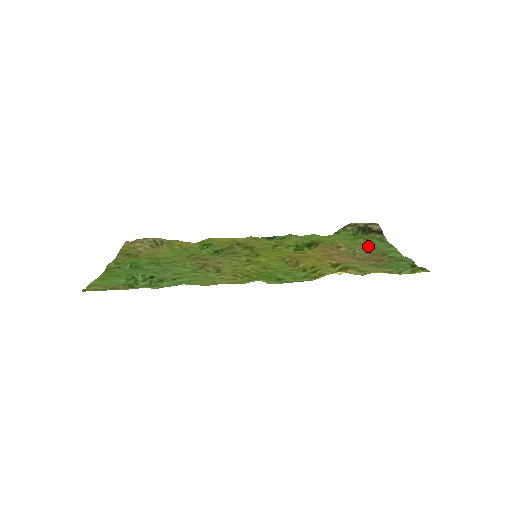
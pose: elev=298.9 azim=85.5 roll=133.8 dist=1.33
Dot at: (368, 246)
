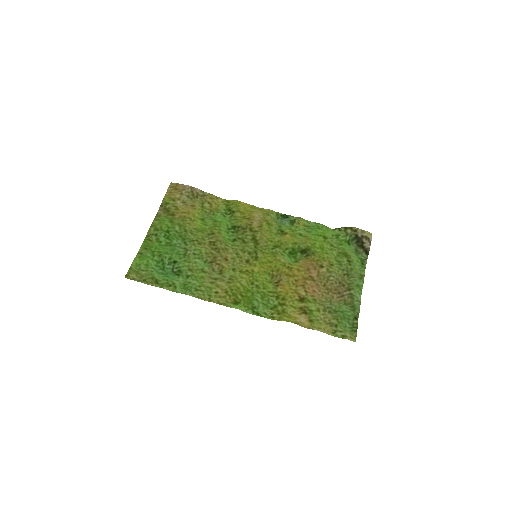
Dot at: (345, 270)
